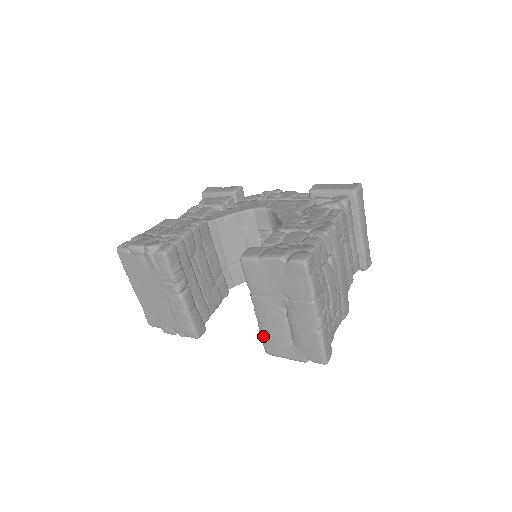
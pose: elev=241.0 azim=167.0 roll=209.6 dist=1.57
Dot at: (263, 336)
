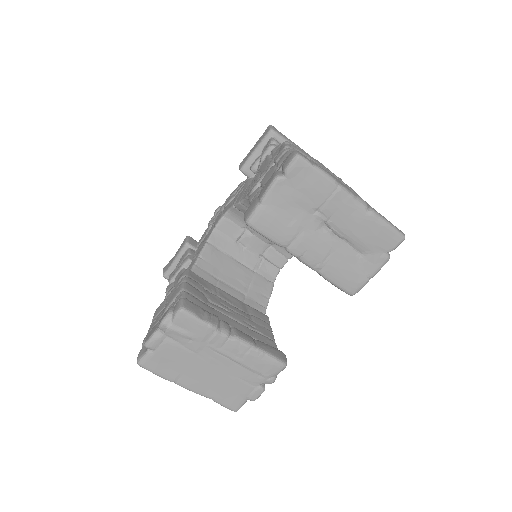
Dot at: (334, 280)
